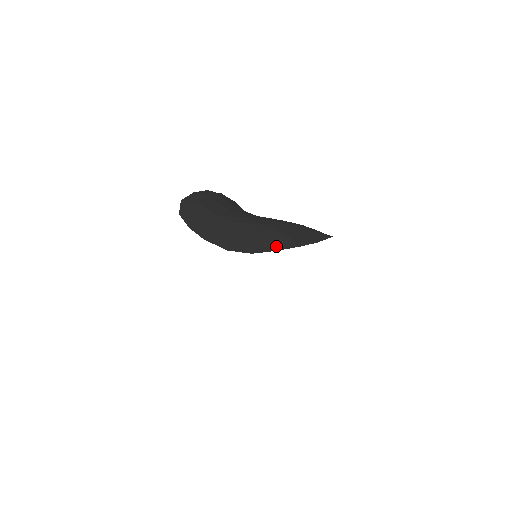
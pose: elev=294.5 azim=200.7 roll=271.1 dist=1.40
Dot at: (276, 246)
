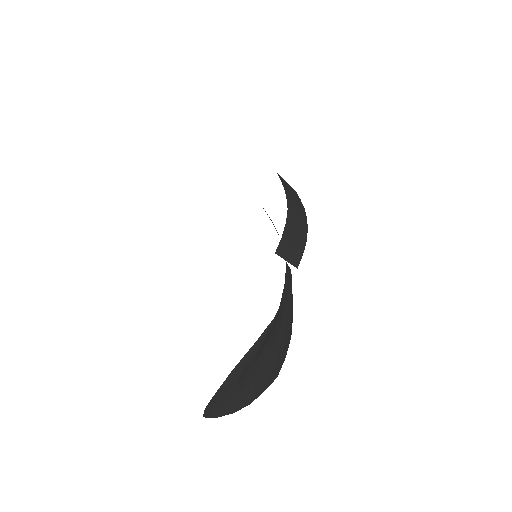
Dot at: (237, 408)
